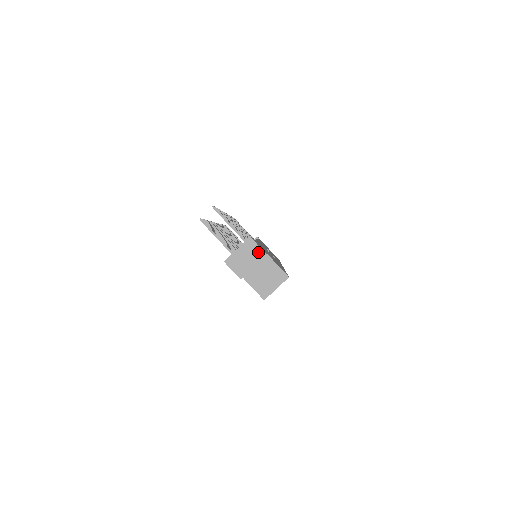
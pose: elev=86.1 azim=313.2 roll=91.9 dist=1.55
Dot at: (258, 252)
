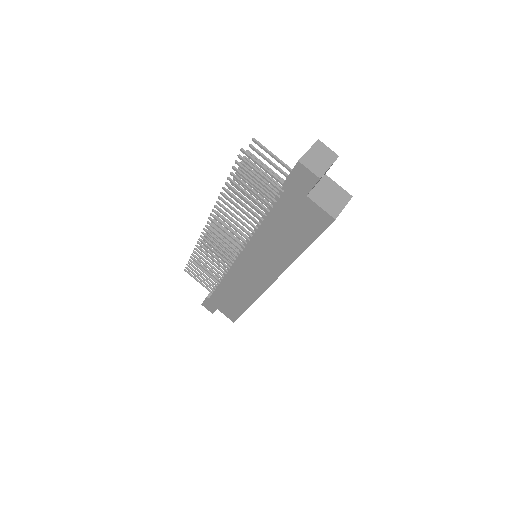
Dot at: (330, 153)
